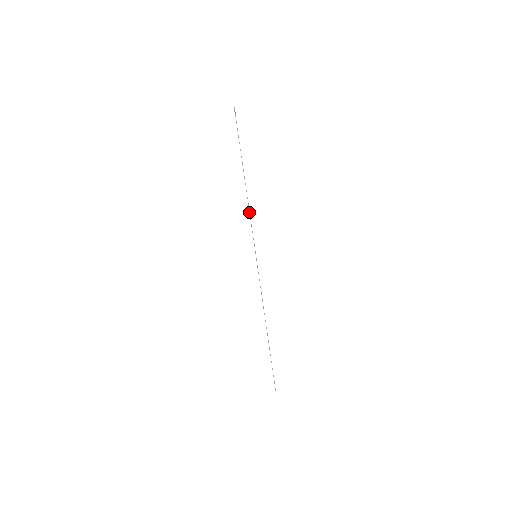
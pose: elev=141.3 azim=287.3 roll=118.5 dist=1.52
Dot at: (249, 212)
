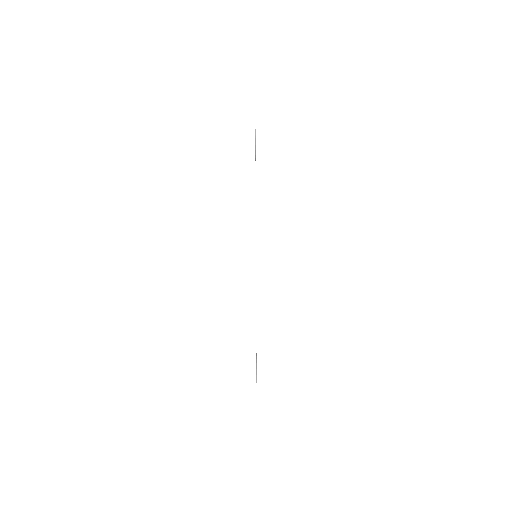
Dot at: occluded
